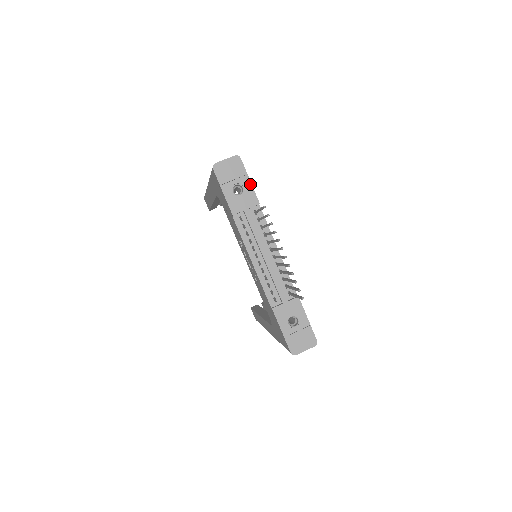
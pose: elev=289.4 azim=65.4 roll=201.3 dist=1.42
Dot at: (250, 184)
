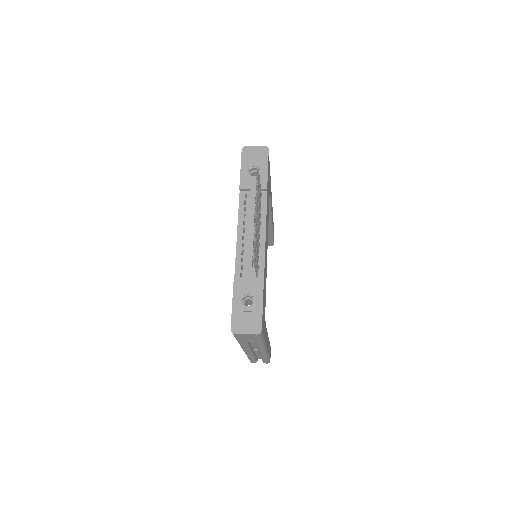
Dot at: (266, 171)
